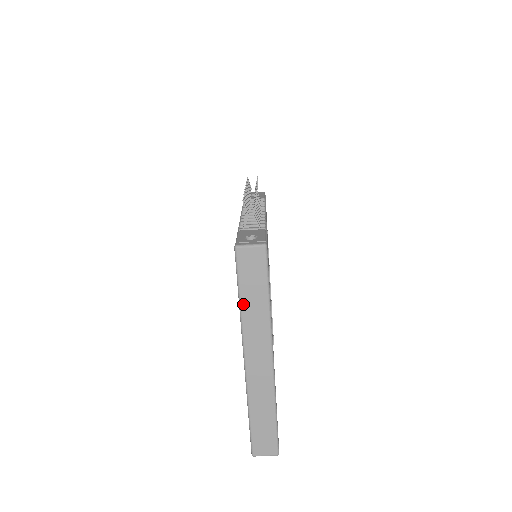
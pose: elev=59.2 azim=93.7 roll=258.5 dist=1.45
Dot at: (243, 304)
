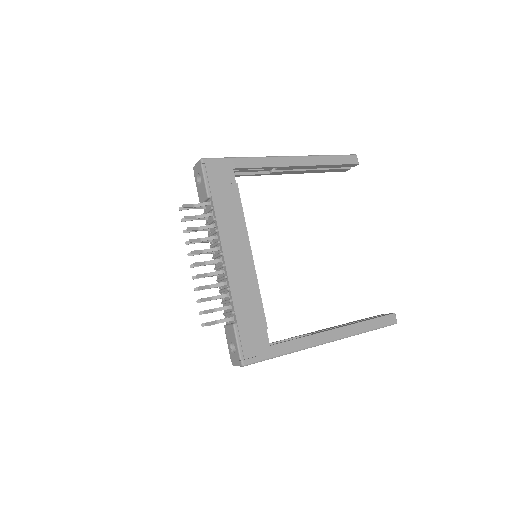
Dot at: occluded
